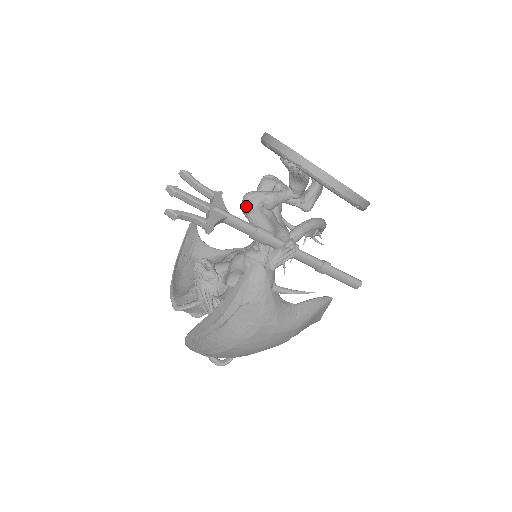
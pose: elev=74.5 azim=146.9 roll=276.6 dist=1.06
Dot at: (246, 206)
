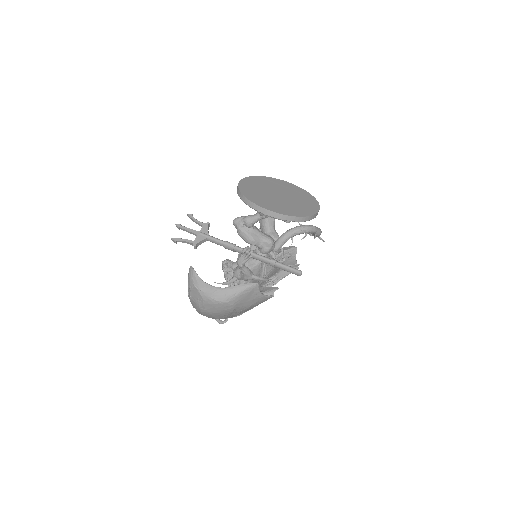
Dot at: (235, 227)
